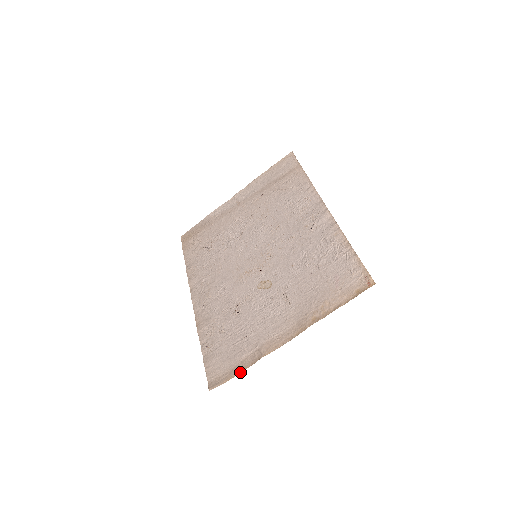
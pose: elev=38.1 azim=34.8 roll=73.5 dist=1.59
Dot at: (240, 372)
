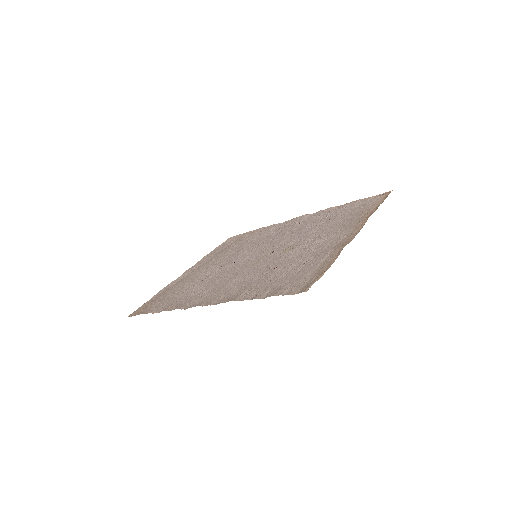
Dot at: (330, 265)
